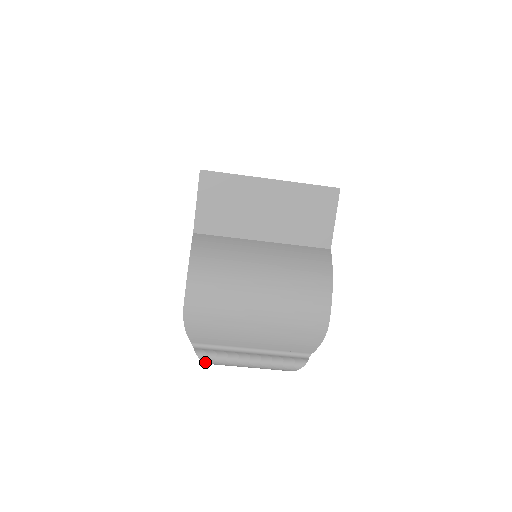
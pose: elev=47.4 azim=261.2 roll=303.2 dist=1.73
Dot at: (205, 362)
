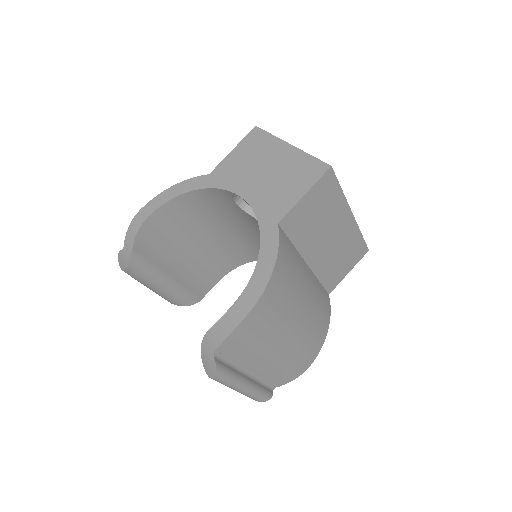
Dot at: (214, 377)
